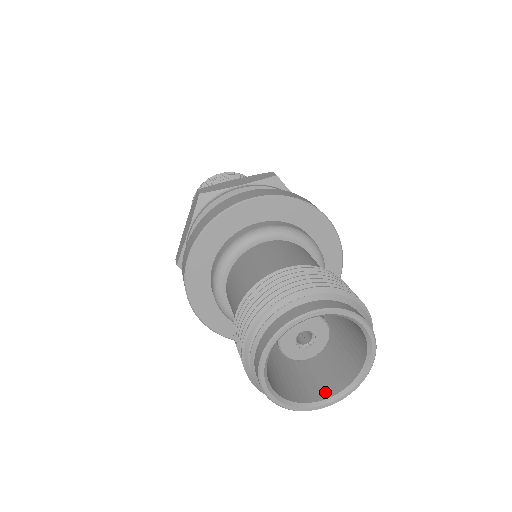
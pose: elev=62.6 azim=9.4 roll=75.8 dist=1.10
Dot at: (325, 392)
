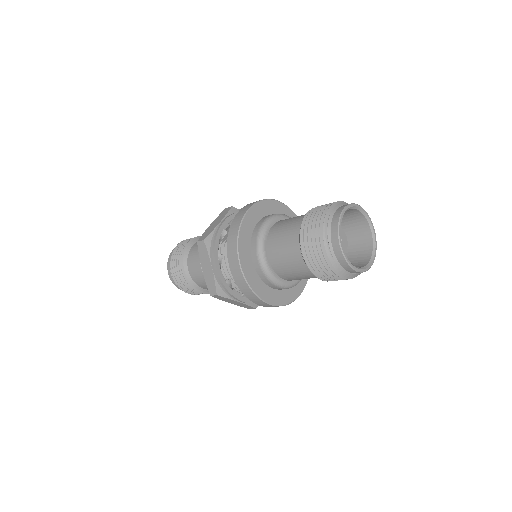
Dot at: (367, 258)
